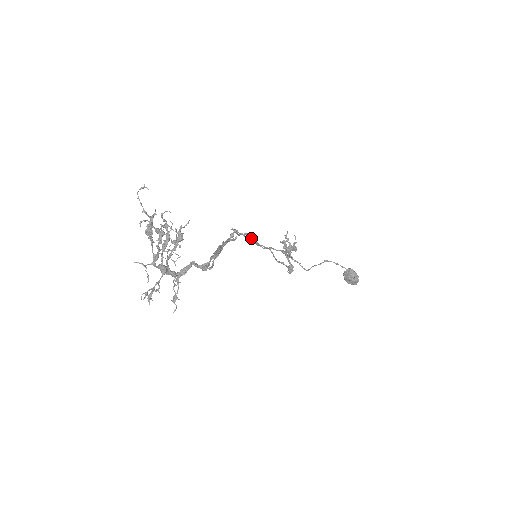
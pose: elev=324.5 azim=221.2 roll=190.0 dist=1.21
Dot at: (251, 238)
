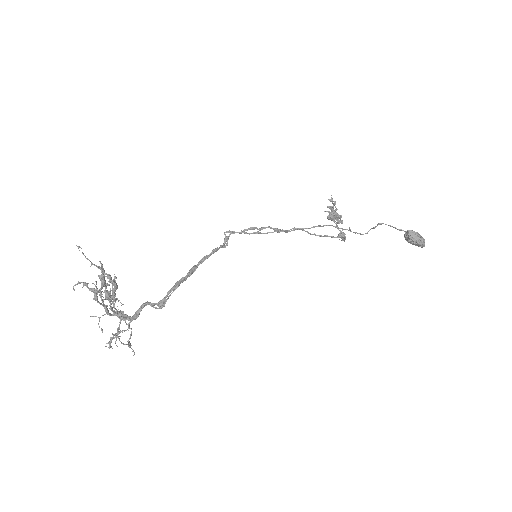
Dot at: (262, 228)
